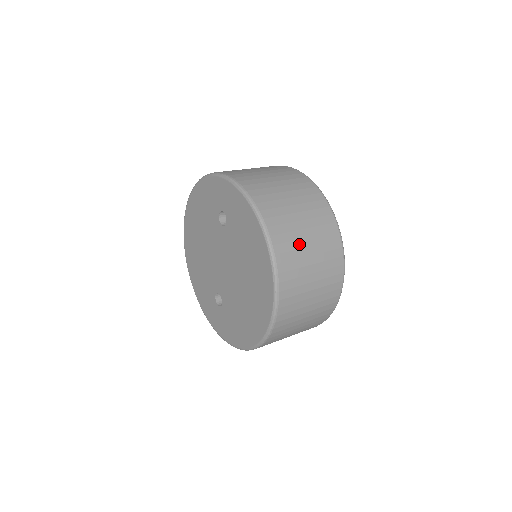
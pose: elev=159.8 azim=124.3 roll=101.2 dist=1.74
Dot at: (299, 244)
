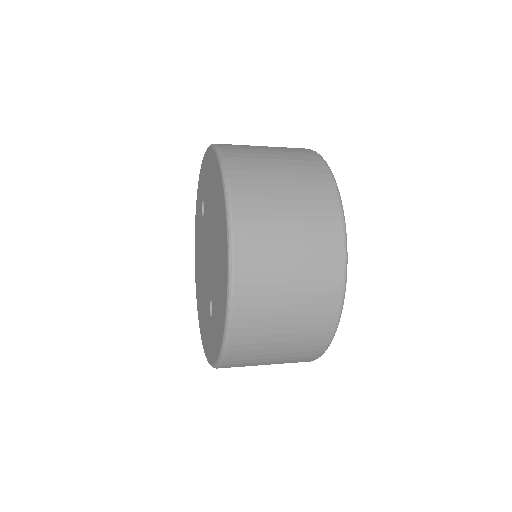
Dot at: (257, 152)
